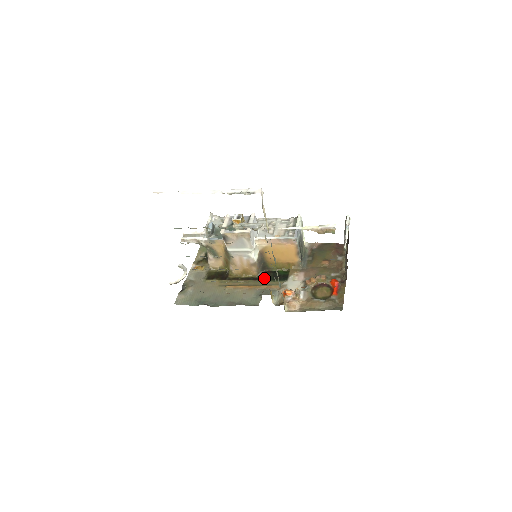
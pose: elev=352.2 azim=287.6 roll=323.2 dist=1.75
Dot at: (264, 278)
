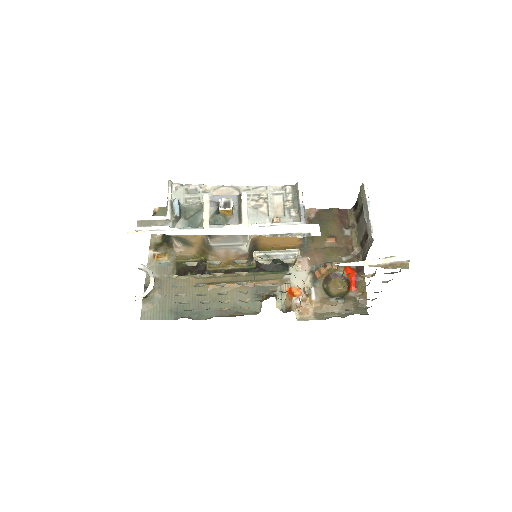
Dot at: (257, 269)
